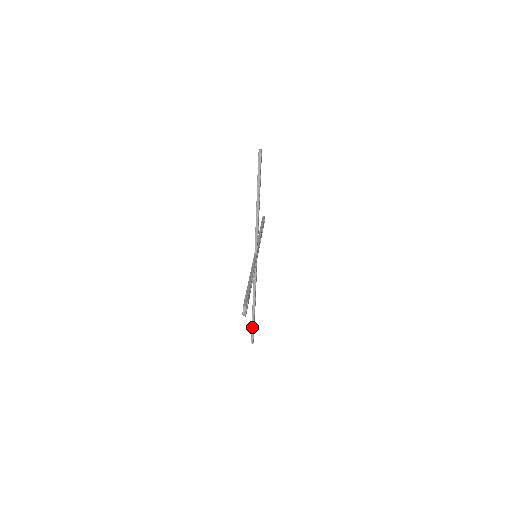
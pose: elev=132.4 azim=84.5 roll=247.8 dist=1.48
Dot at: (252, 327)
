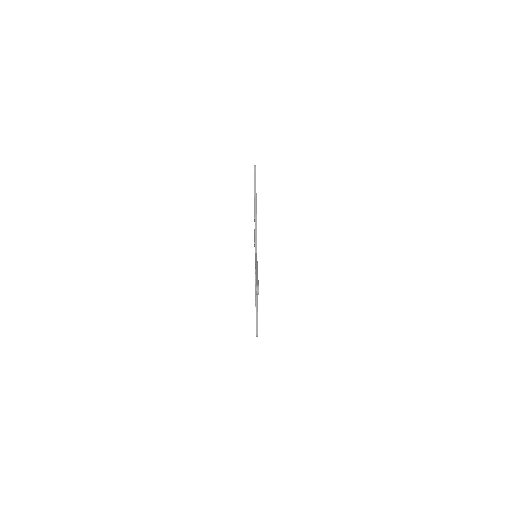
Dot at: (256, 321)
